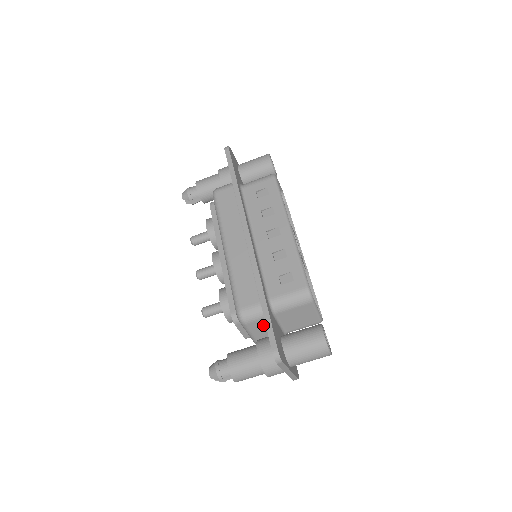
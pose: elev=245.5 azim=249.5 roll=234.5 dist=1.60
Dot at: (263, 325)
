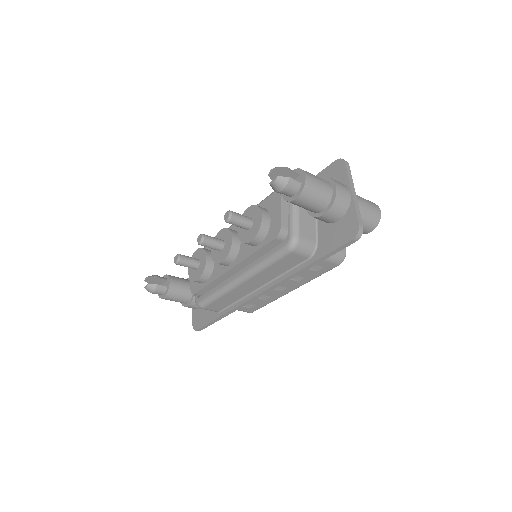
Dot at: occluded
